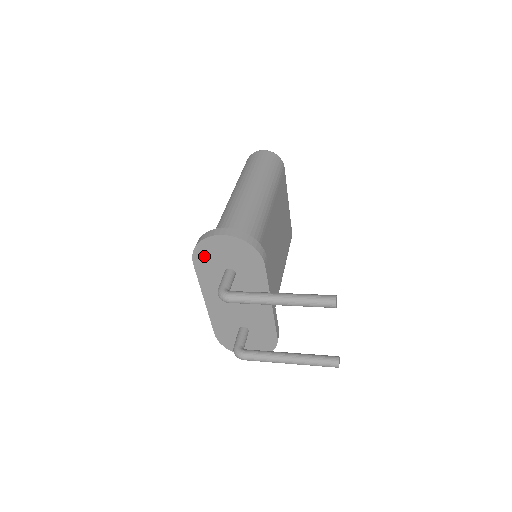
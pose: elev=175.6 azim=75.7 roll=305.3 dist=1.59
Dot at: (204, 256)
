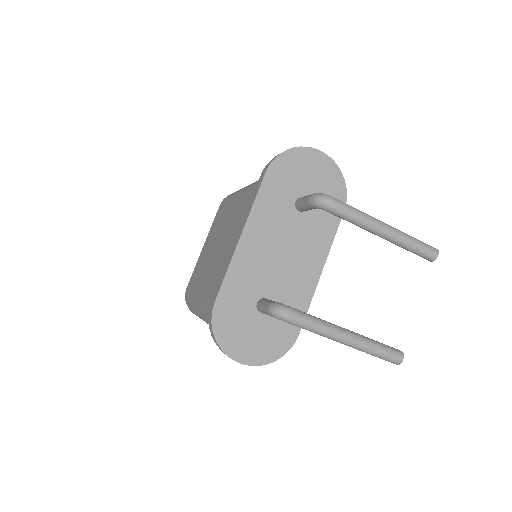
Dot at: (286, 168)
